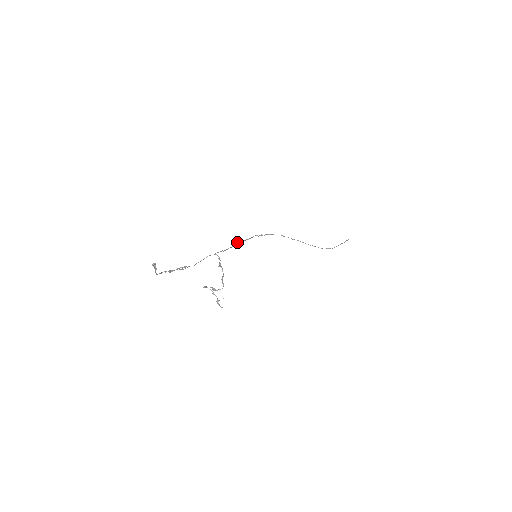
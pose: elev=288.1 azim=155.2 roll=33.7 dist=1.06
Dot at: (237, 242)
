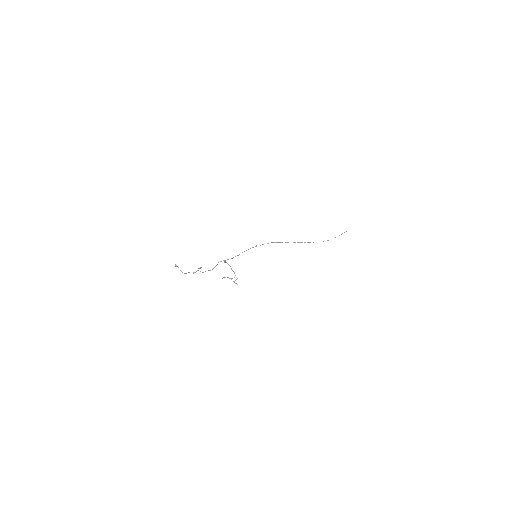
Dot at: occluded
